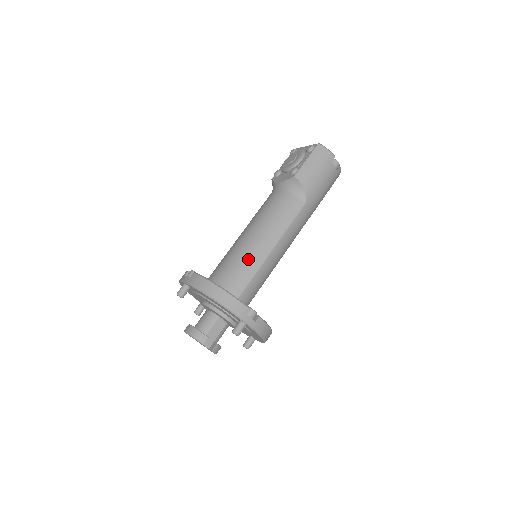
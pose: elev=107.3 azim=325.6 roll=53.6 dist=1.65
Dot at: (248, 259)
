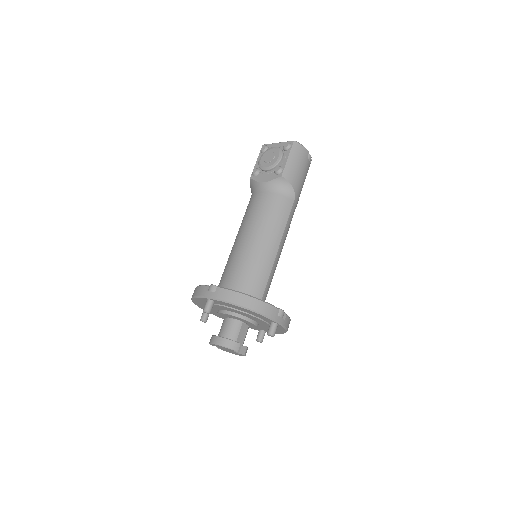
Dot at: (260, 263)
